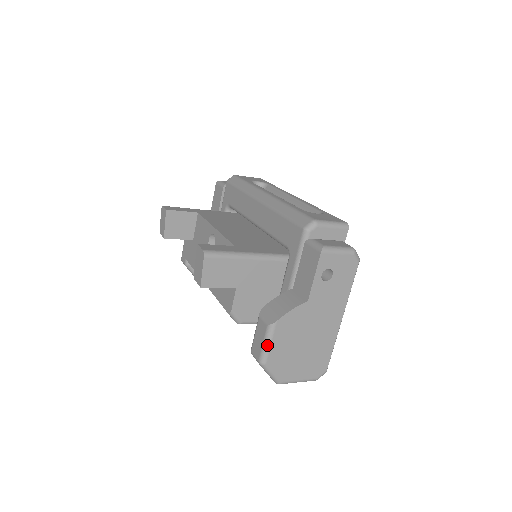
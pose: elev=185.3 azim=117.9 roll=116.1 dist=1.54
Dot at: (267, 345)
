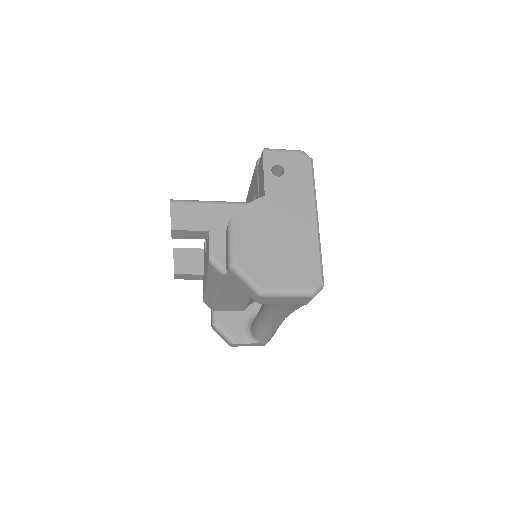
Dot at: (231, 242)
